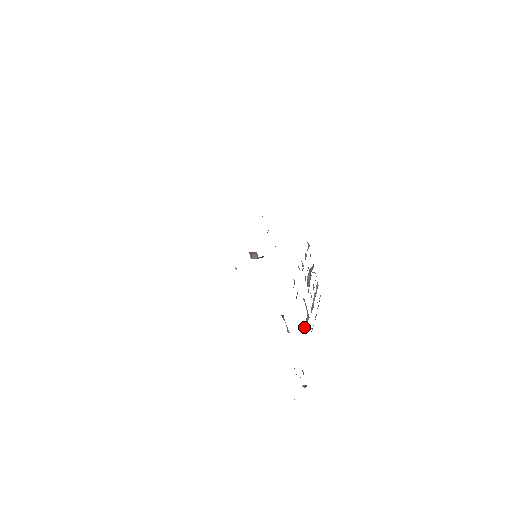
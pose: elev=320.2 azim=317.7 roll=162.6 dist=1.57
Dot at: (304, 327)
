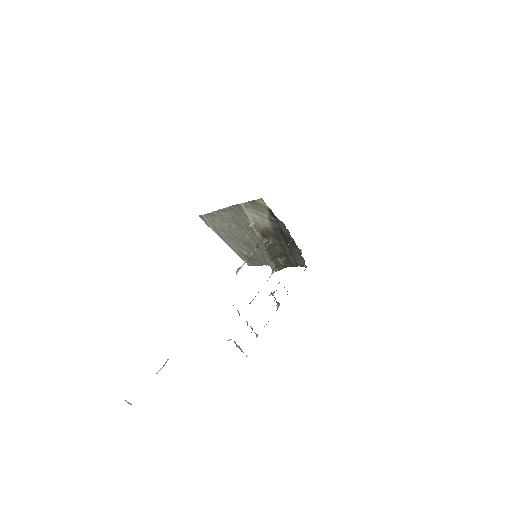
Dot at: occluded
